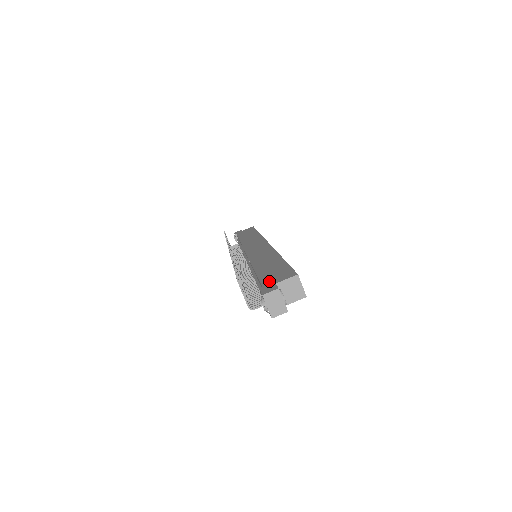
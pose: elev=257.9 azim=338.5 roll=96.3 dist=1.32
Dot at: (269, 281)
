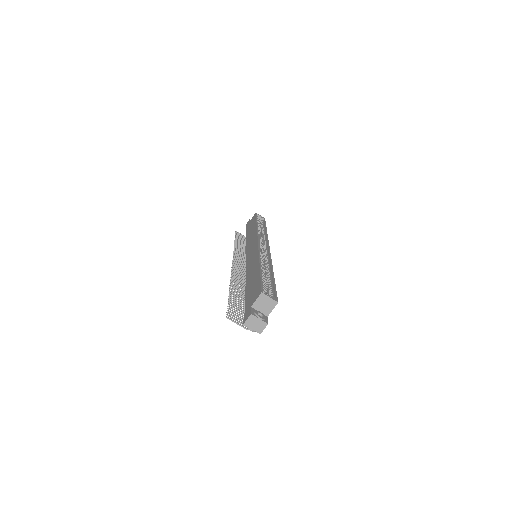
Dot at: (248, 304)
